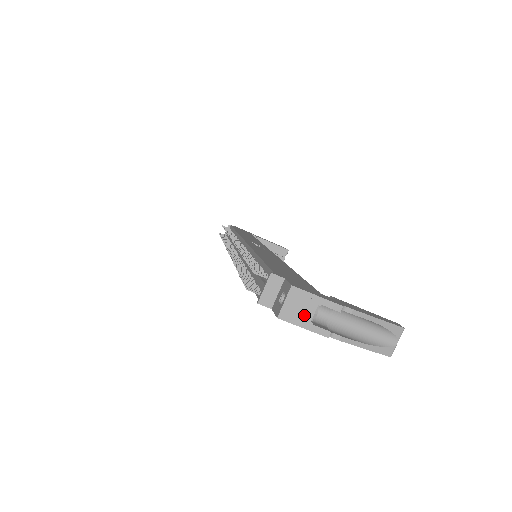
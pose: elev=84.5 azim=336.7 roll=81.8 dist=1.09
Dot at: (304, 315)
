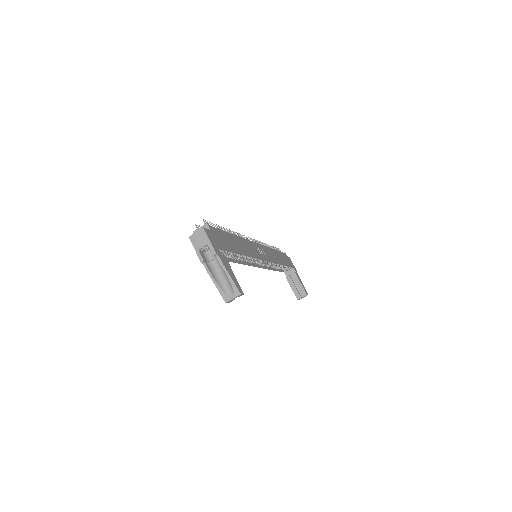
Dot at: (199, 244)
